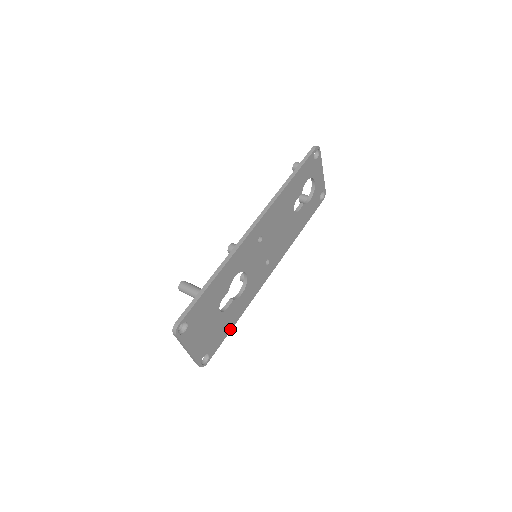
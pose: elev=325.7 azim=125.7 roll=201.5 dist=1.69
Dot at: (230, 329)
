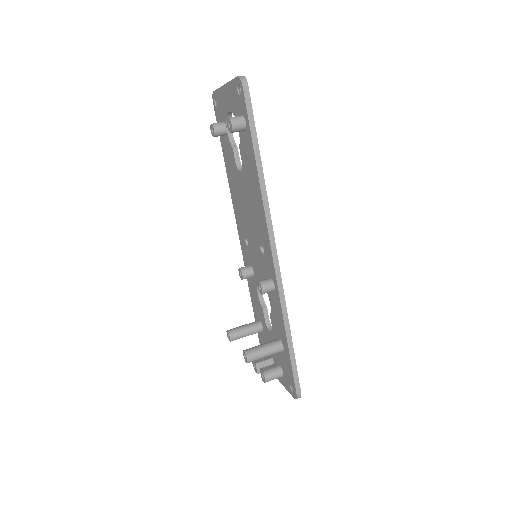
Dot at: occluded
